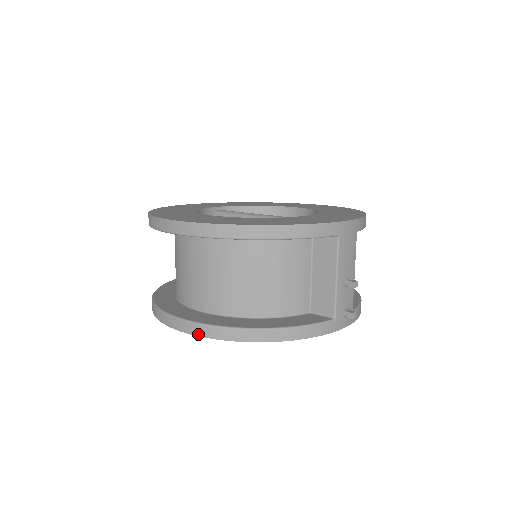
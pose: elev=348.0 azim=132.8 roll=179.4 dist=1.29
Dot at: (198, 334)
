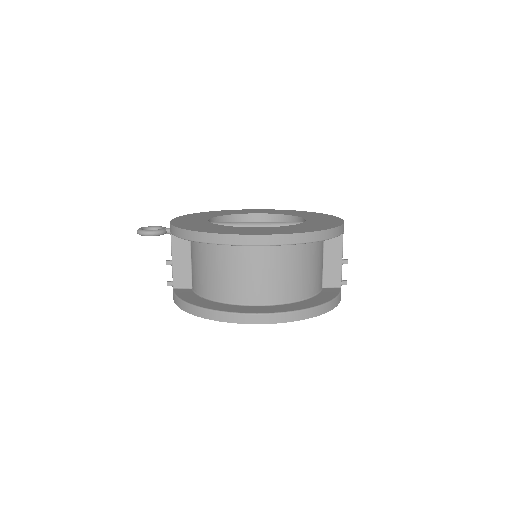
Dot at: (285, 321)
